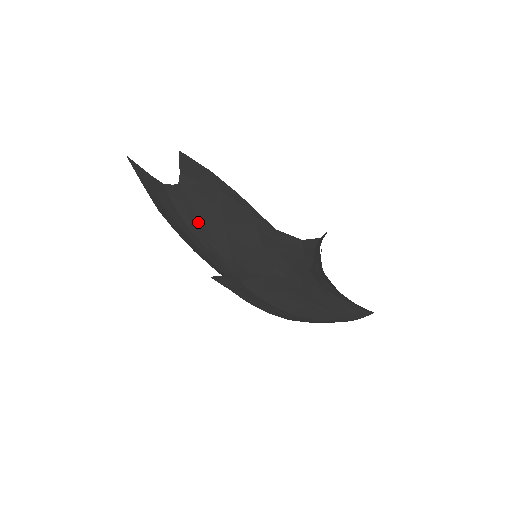
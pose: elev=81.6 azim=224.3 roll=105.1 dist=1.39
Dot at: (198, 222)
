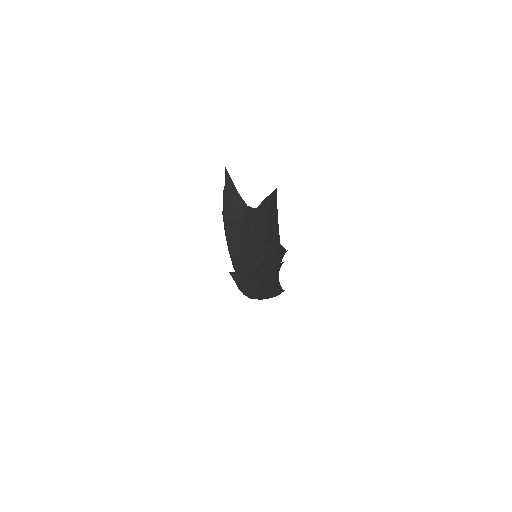
Dot at: (250, 237)
